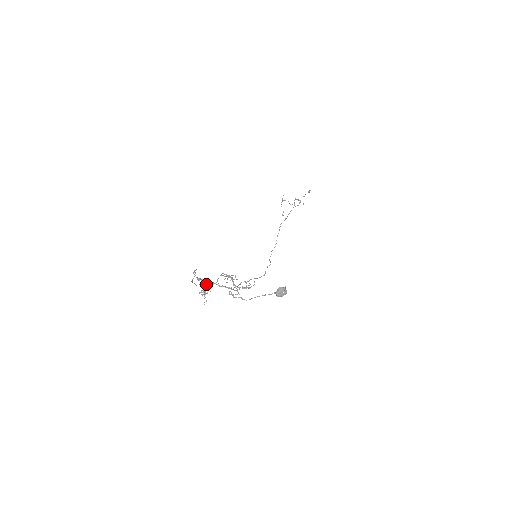
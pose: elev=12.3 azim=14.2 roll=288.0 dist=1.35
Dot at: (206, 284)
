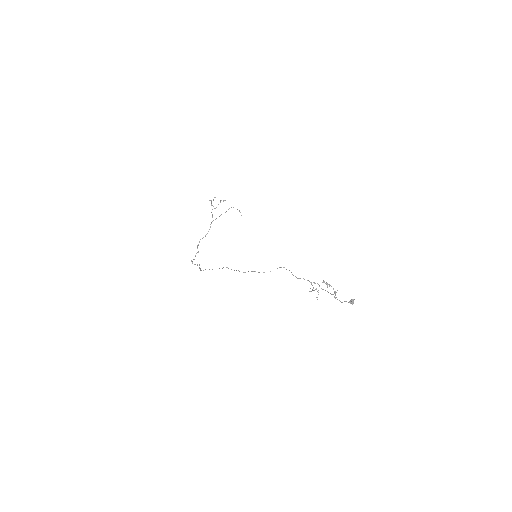
Dot at: occluded
